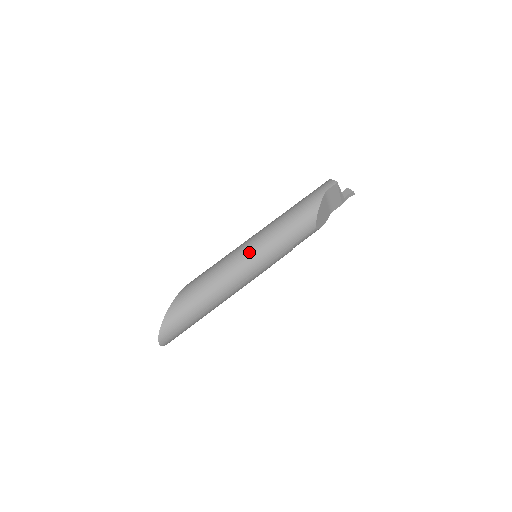
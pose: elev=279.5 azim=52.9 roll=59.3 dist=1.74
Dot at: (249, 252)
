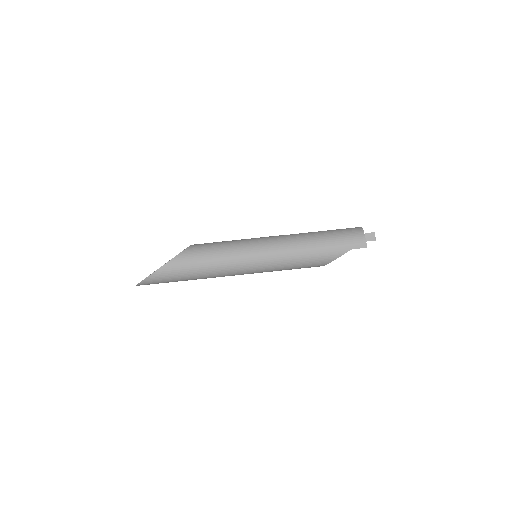
Dot at: (252, 264)
